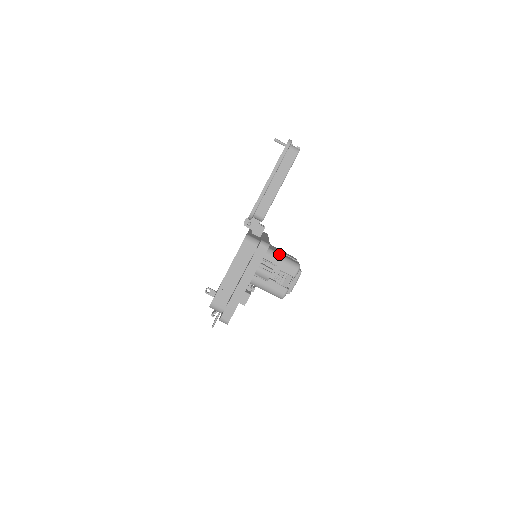
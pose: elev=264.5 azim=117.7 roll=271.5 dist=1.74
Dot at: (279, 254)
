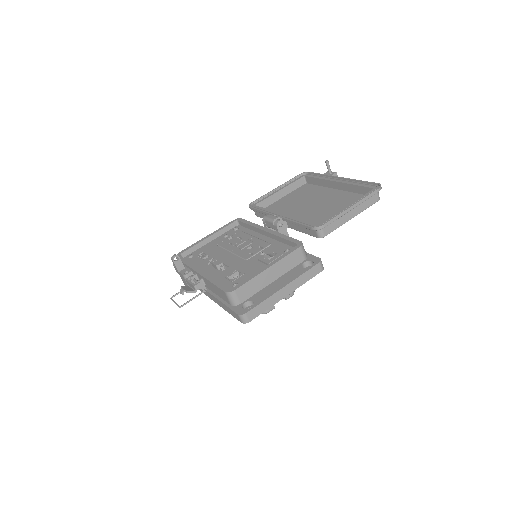
Dot at: occluded
